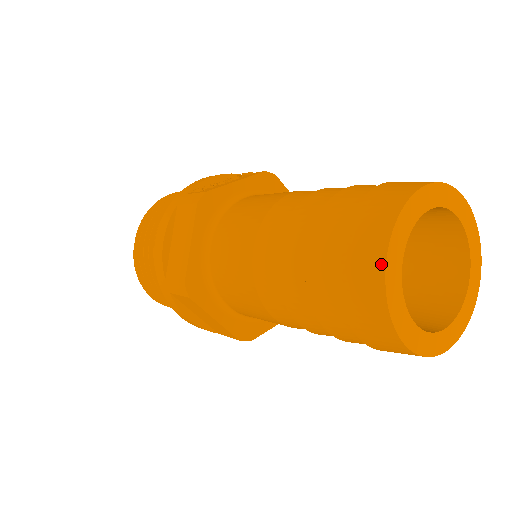
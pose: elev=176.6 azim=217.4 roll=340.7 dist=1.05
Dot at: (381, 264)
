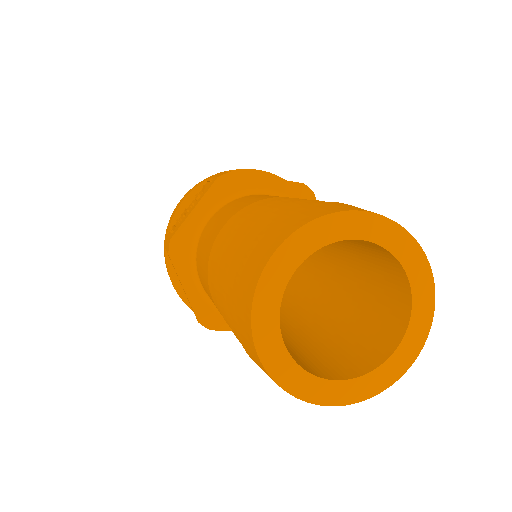
Dot at: (259, 361)
